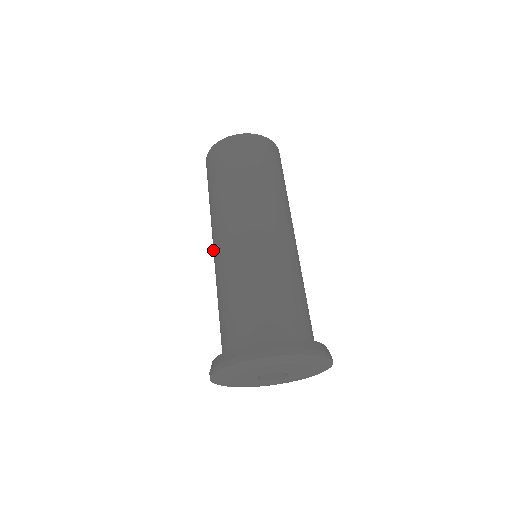
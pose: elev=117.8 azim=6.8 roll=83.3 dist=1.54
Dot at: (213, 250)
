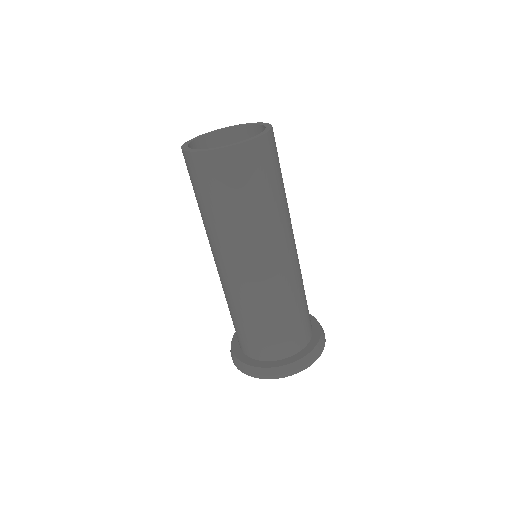
Dot at: occluded
